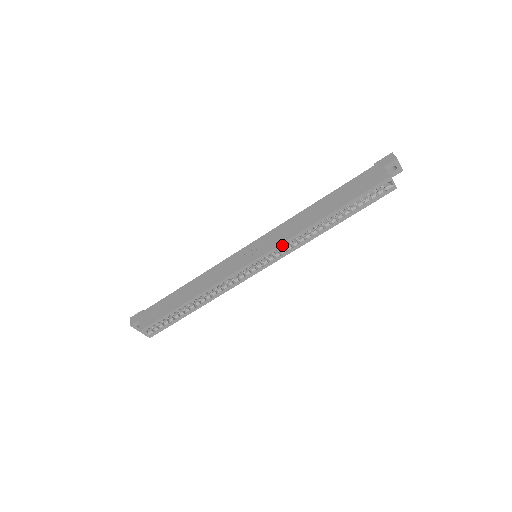
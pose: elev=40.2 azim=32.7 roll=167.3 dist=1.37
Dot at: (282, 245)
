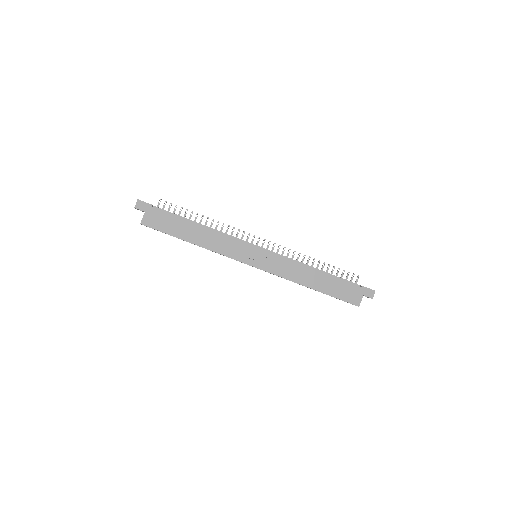
Dot at: (276, 275)
